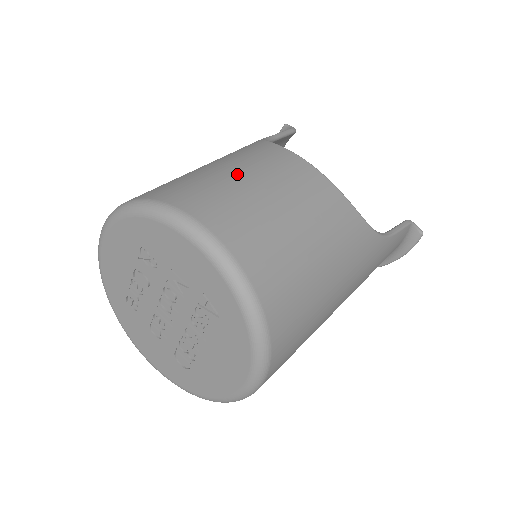
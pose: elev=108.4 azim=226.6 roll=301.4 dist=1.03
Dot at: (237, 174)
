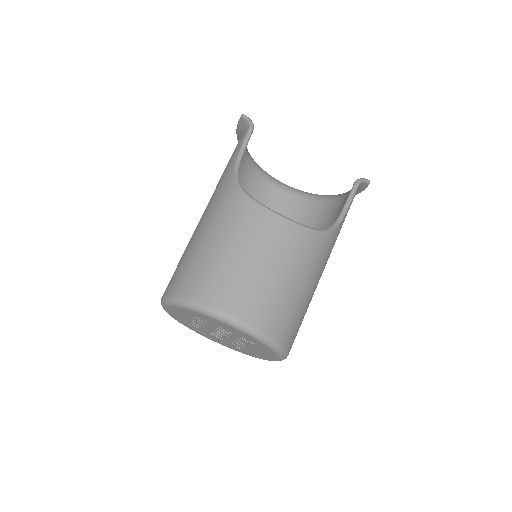
Dot at: (235, 254)
